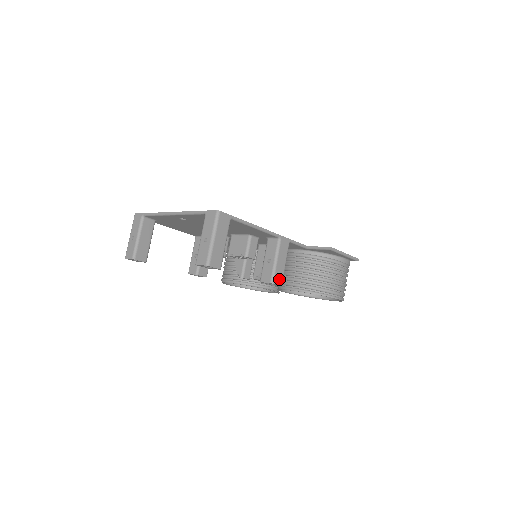
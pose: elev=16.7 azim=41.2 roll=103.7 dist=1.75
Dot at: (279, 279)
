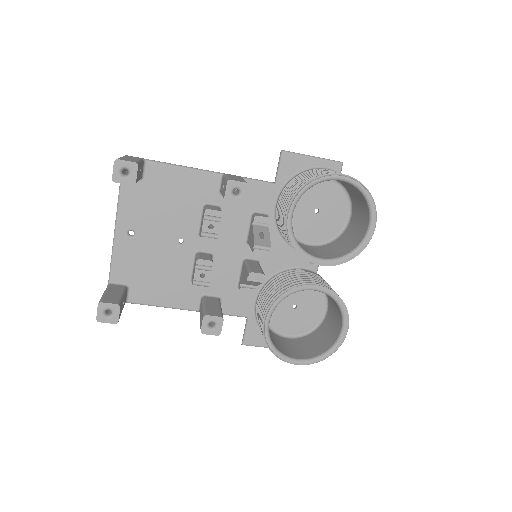
Dot at: occluded
